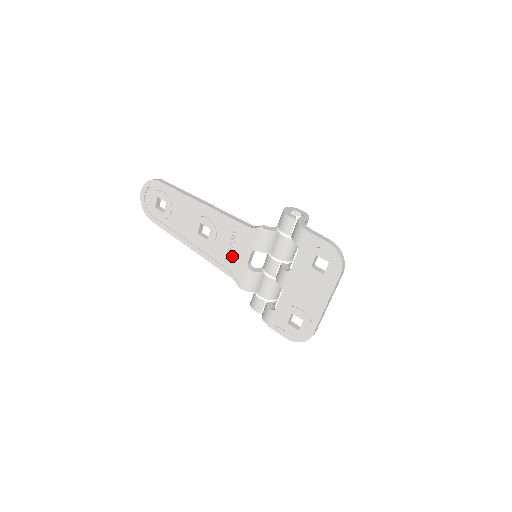
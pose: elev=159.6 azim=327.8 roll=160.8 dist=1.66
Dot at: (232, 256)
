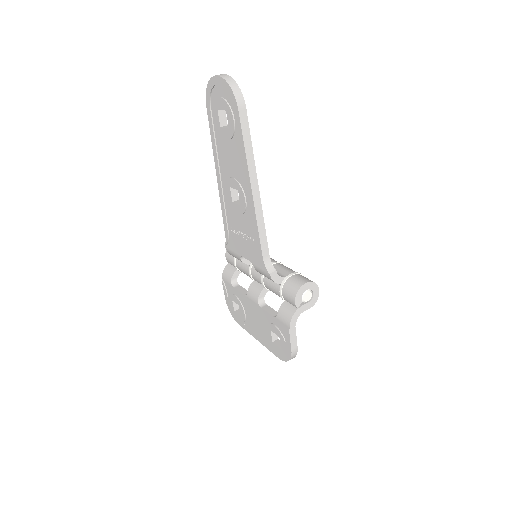
Dot at: (238, 236)
